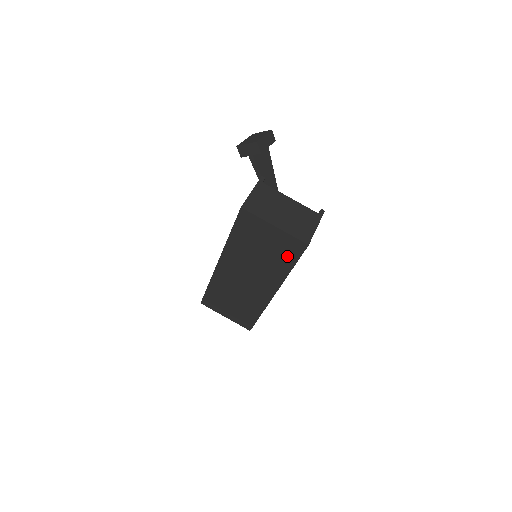
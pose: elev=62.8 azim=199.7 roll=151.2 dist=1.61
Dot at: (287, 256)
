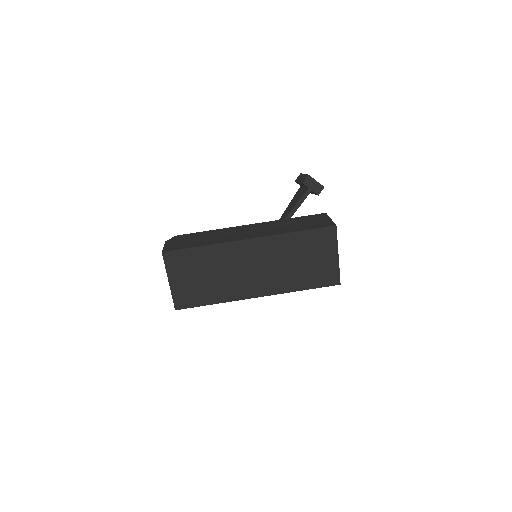
Dot at: (315, 279)
